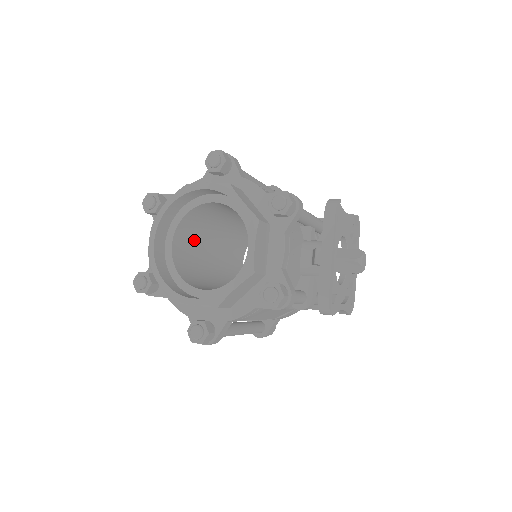
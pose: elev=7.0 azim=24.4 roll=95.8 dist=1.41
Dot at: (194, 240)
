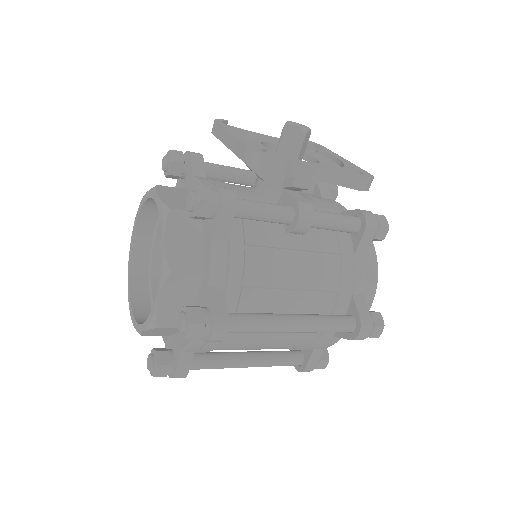
Dot at: occluded
